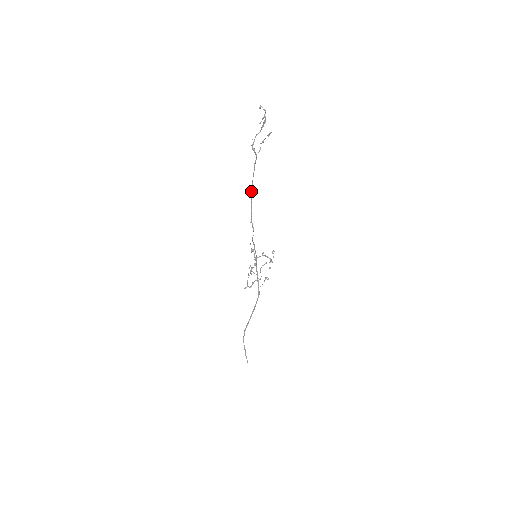
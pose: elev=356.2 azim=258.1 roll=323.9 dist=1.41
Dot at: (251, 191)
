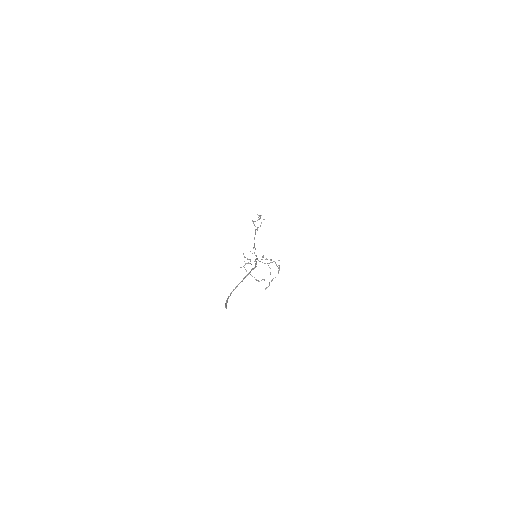
Dot at: (254, 238)
